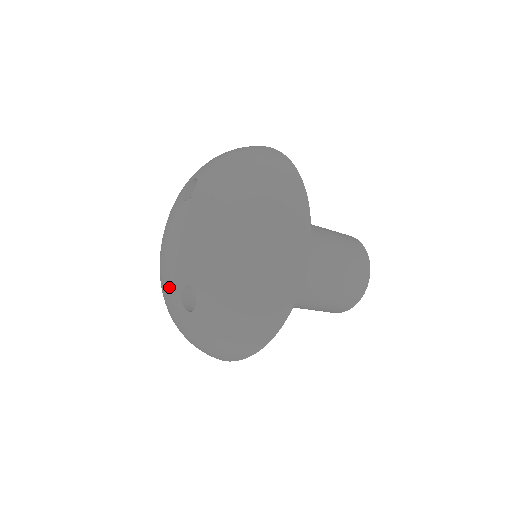
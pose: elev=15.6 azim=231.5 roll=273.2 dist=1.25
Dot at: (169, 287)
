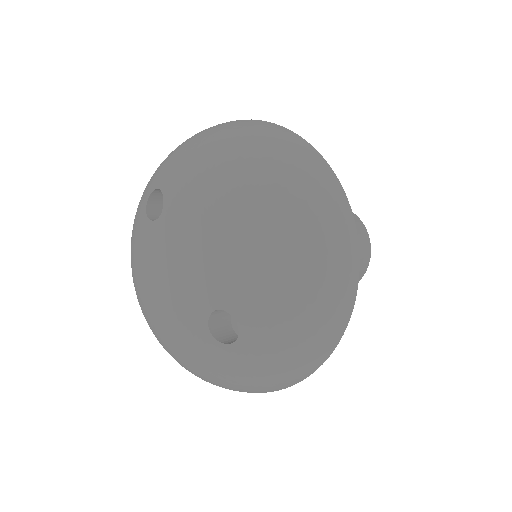
Dot at: (182, 331)
